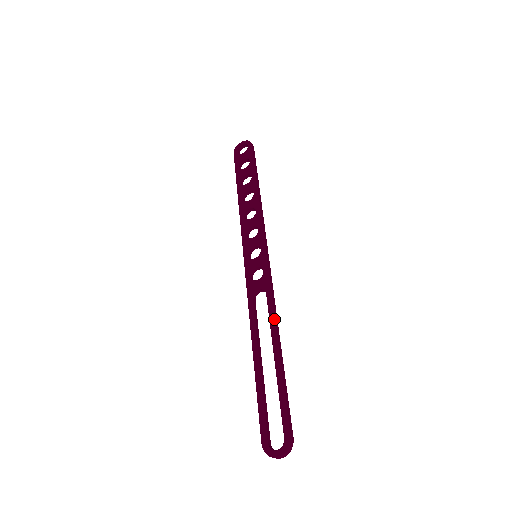
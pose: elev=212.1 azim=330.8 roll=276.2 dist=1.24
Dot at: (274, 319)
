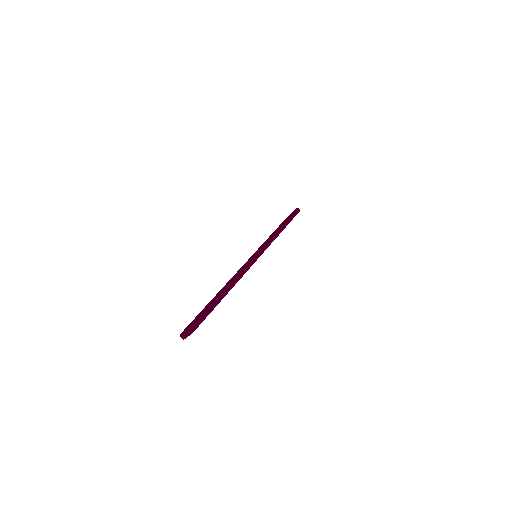
Dot at: (235, 277)
